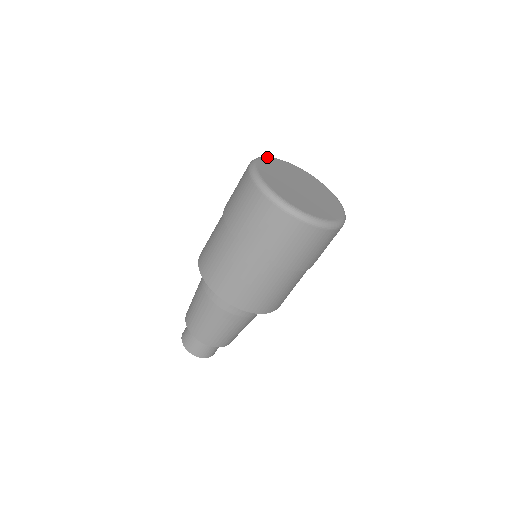
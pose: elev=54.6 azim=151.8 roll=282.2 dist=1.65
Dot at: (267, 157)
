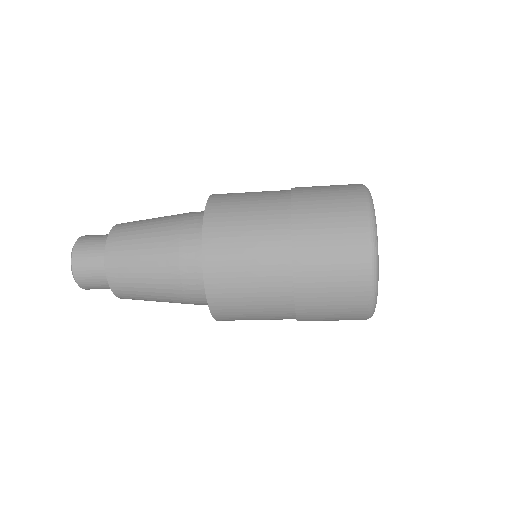
Dot at: occluded
